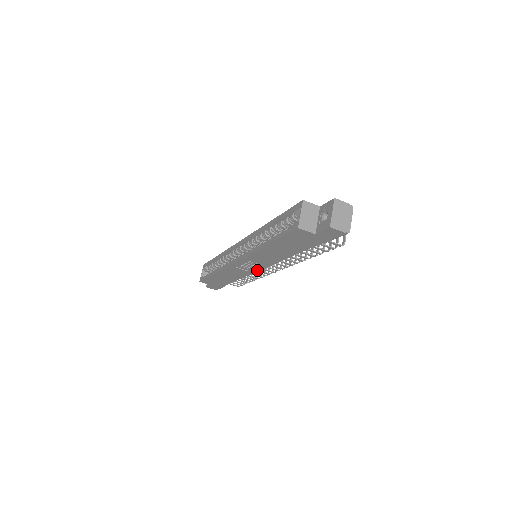
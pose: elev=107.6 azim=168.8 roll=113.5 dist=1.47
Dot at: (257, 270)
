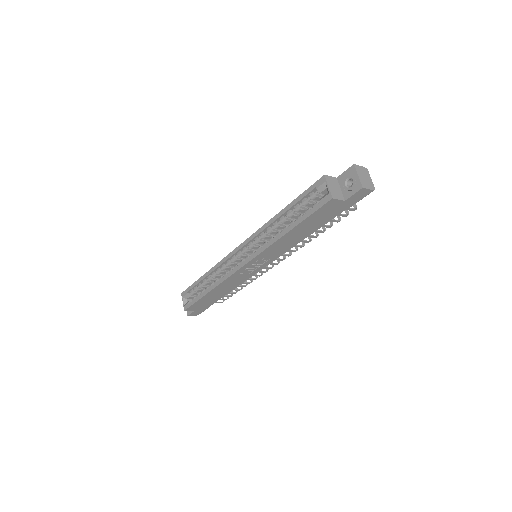
Dot at: (260, 269)
